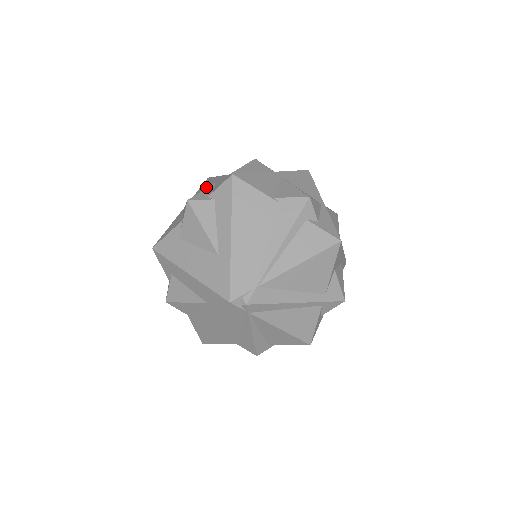
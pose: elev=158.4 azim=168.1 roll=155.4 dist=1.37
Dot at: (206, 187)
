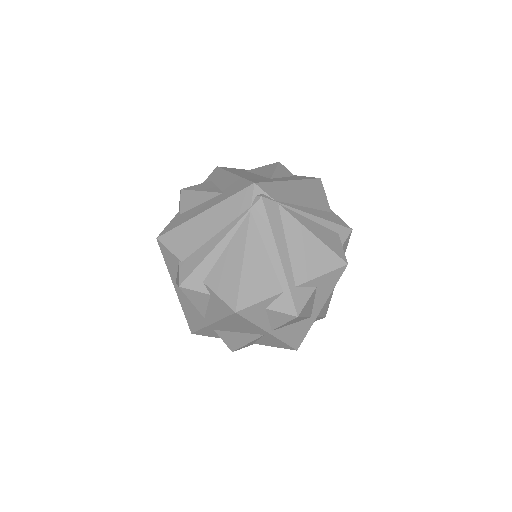
Dot at: occluded
